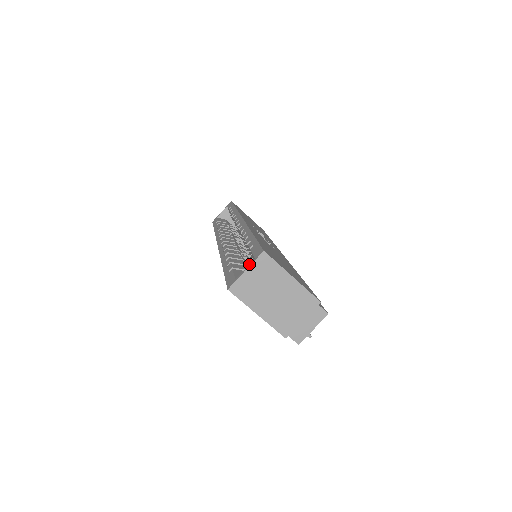
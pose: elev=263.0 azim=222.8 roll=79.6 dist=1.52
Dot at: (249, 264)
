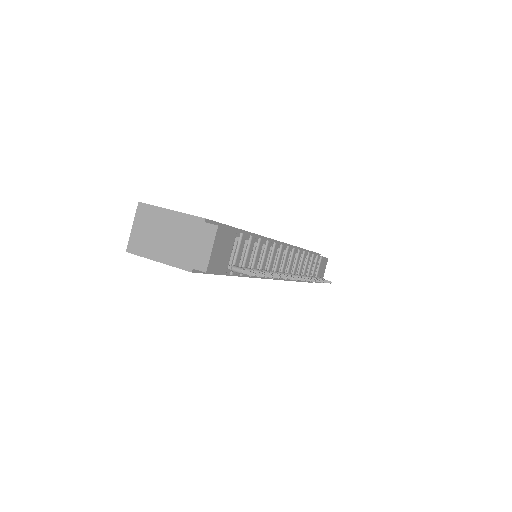
Dot at: (136, 221)
